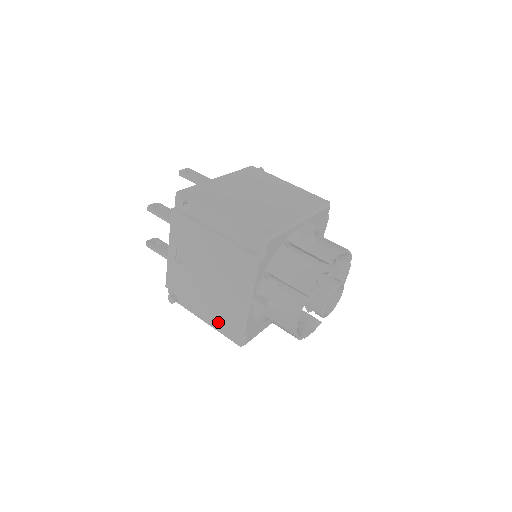
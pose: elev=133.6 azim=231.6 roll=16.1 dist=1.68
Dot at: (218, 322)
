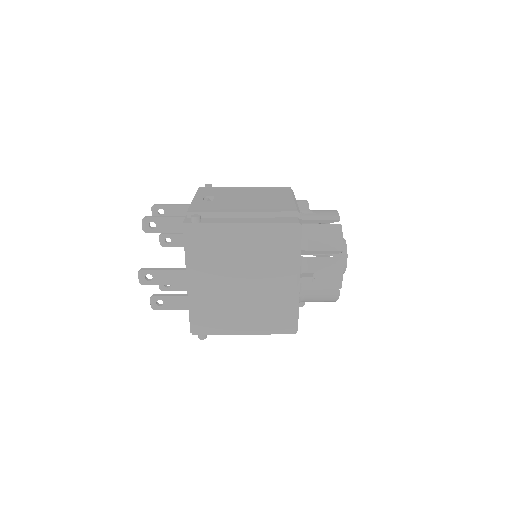
Dot at: occluded
